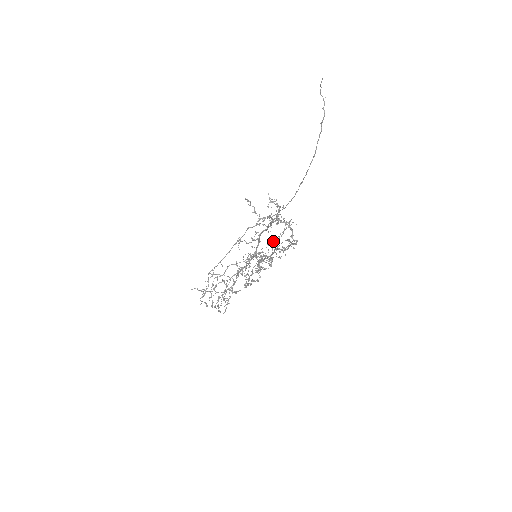
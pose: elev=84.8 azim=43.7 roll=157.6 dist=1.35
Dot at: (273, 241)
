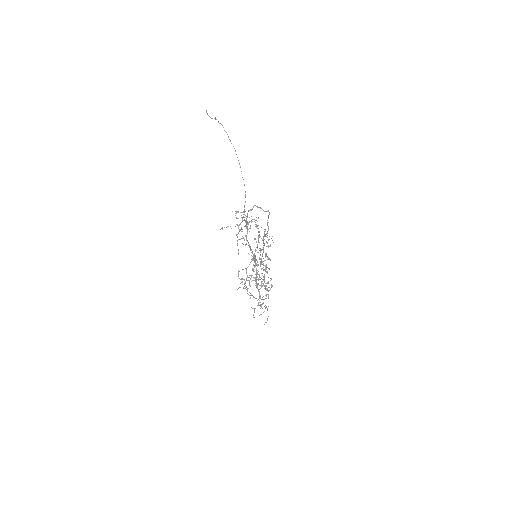
Dot at: occluded
